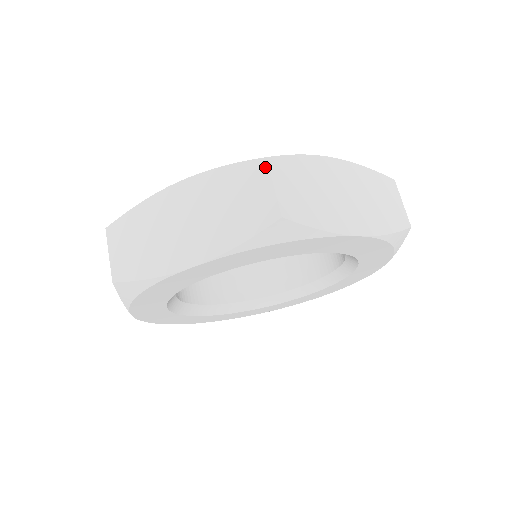
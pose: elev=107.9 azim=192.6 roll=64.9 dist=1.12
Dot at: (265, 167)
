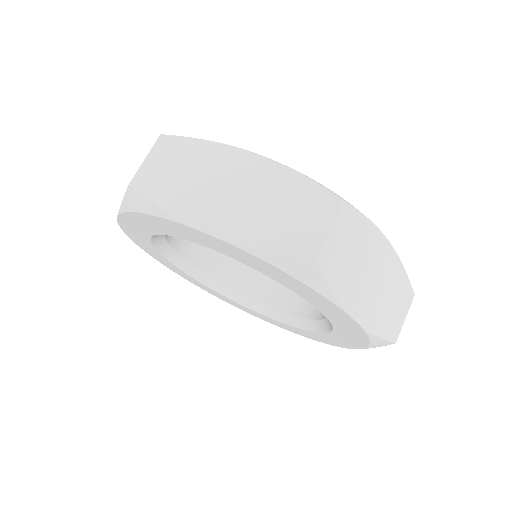
Dot at: (336, 207)
